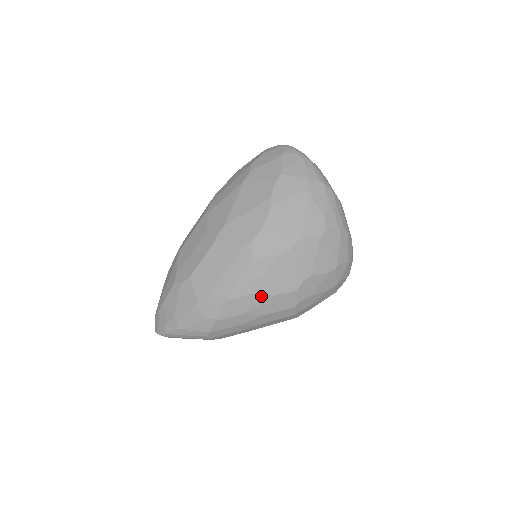
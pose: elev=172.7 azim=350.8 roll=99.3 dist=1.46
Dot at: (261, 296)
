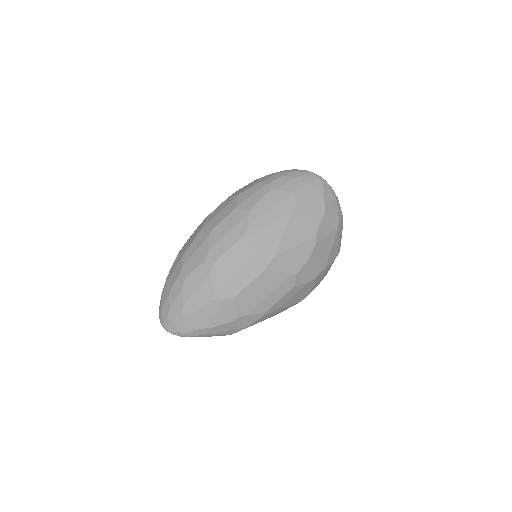
Dot at: (284, 308)
